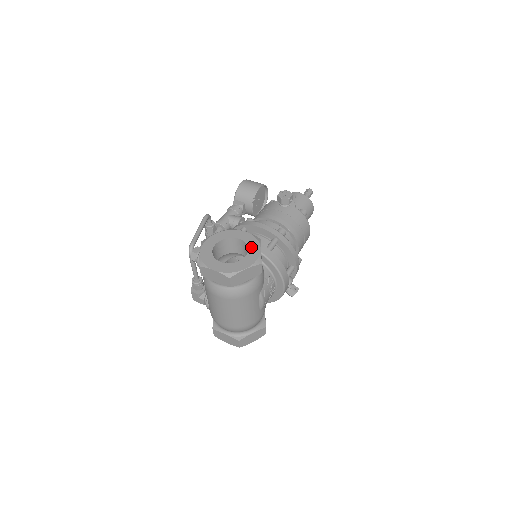
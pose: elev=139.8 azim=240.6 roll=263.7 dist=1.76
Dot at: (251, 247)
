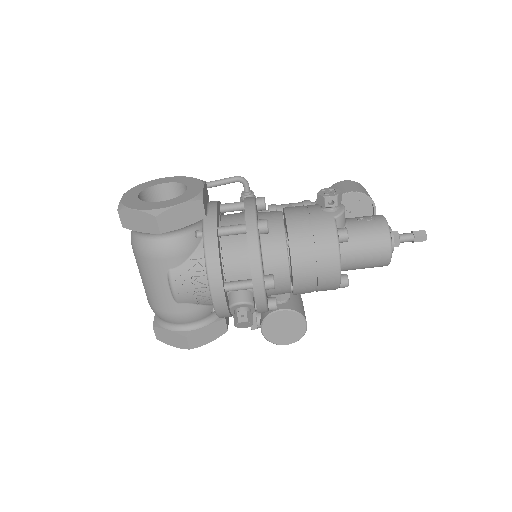
Dot at: (177, 198)
